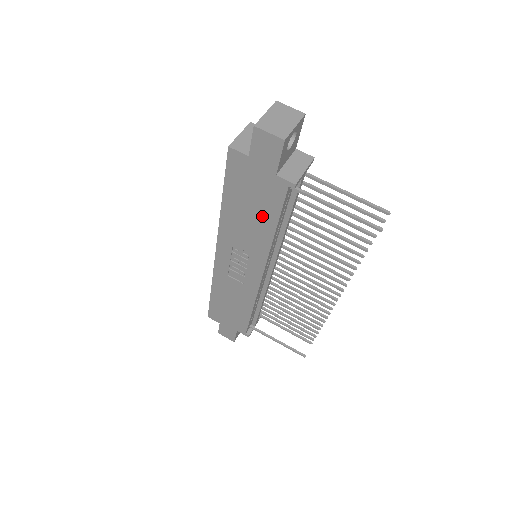
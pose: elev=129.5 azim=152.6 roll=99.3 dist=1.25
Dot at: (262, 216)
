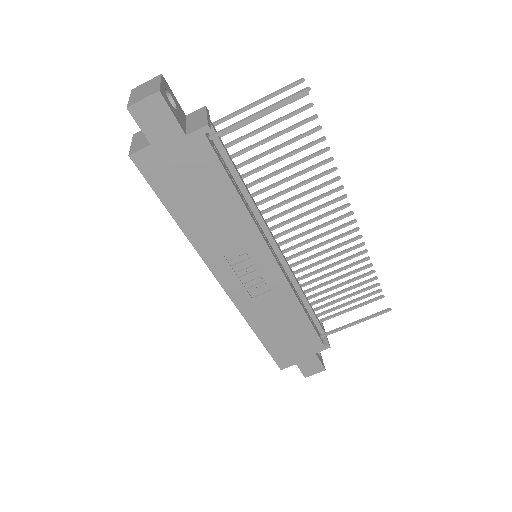
Dot at: (216, 194)
